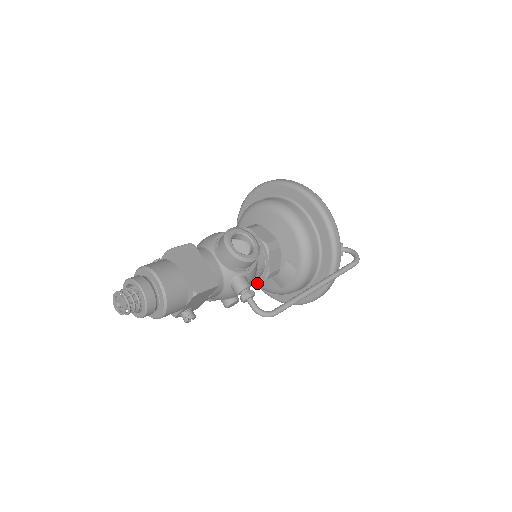
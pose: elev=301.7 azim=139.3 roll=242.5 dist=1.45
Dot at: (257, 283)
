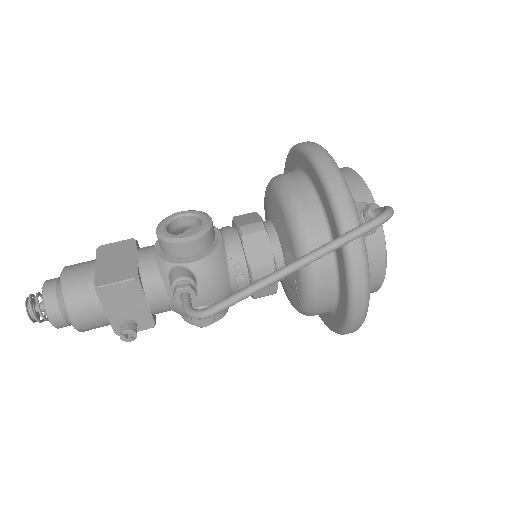
Dot at: (292, 305)
